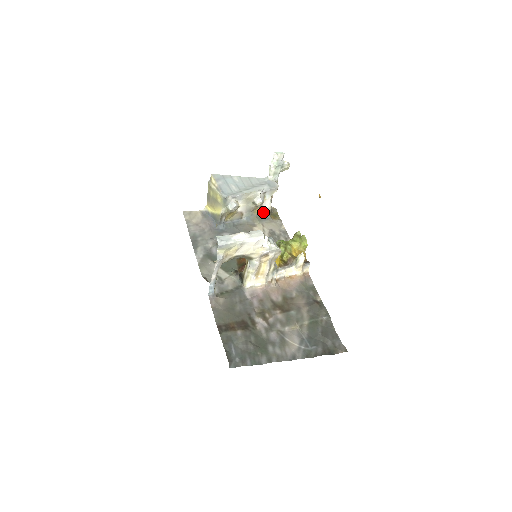
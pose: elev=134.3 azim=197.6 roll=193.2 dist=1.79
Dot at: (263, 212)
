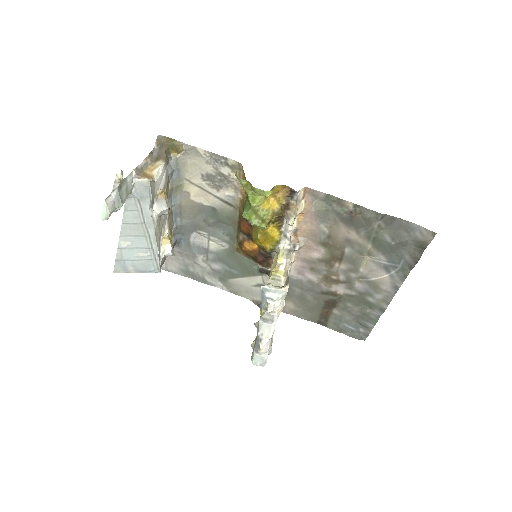
Dot at: (168, 176)
